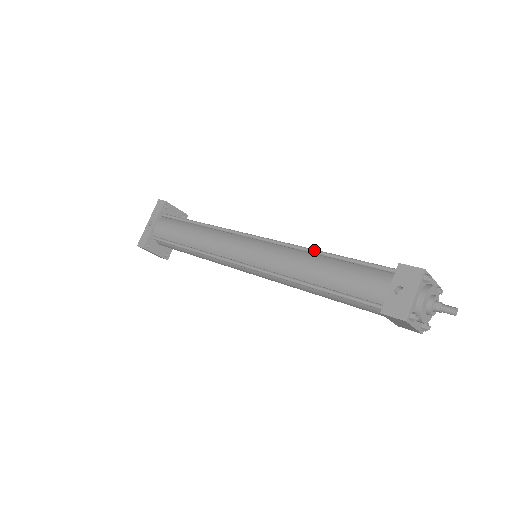
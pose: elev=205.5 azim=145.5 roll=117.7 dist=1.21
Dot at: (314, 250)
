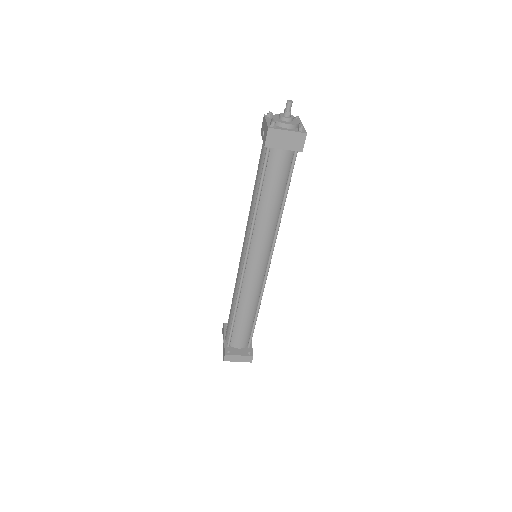
Dot at: occluded
